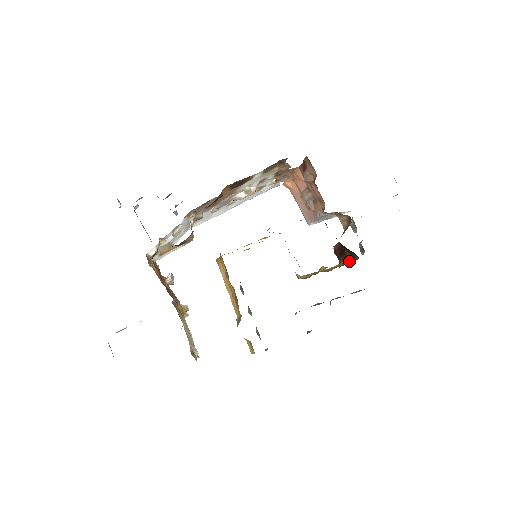
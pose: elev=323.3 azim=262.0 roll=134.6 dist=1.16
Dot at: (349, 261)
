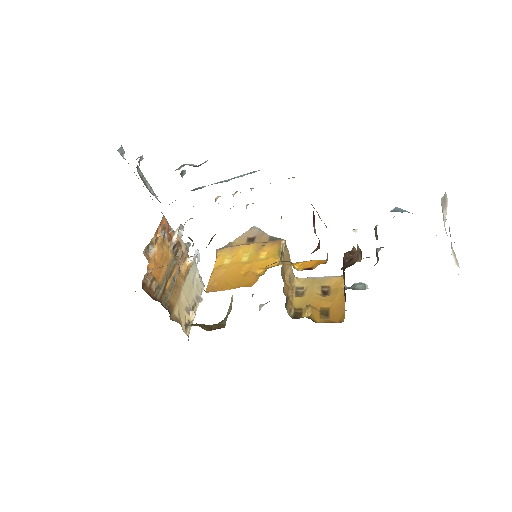
Dot at: (342, 299)
